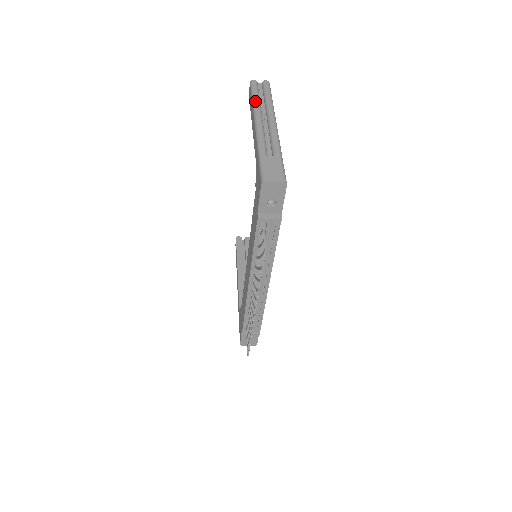
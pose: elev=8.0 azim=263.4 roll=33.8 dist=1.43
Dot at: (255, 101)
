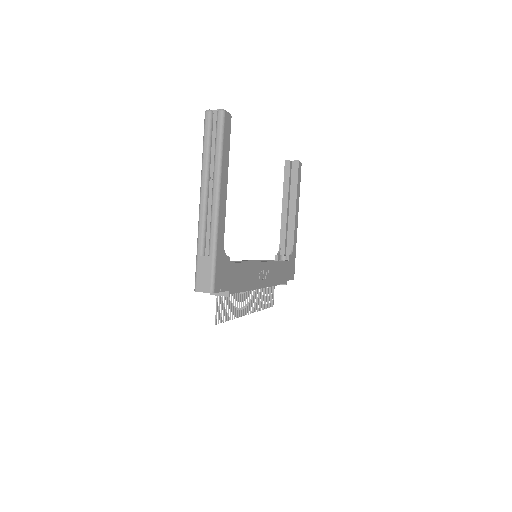
Dot at: (203, 159)
